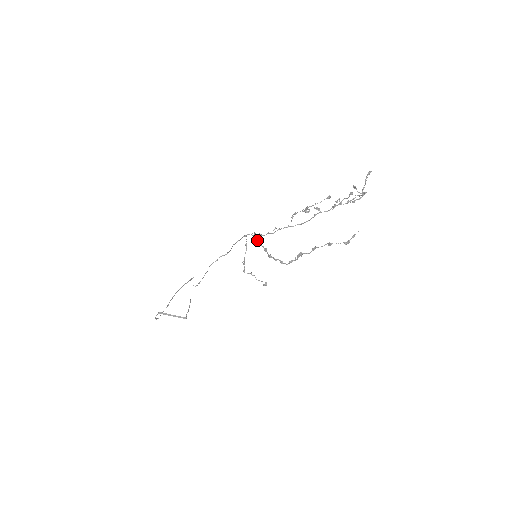
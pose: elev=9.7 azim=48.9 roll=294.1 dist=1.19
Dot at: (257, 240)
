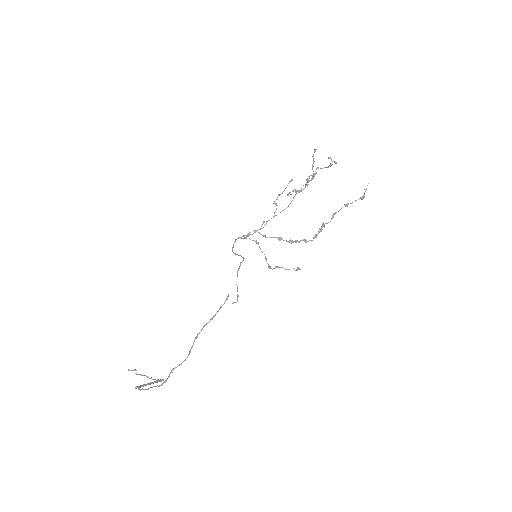
Dot at: (264, 235)
